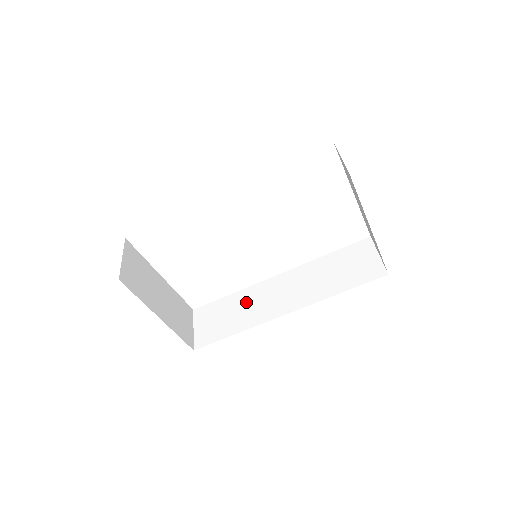
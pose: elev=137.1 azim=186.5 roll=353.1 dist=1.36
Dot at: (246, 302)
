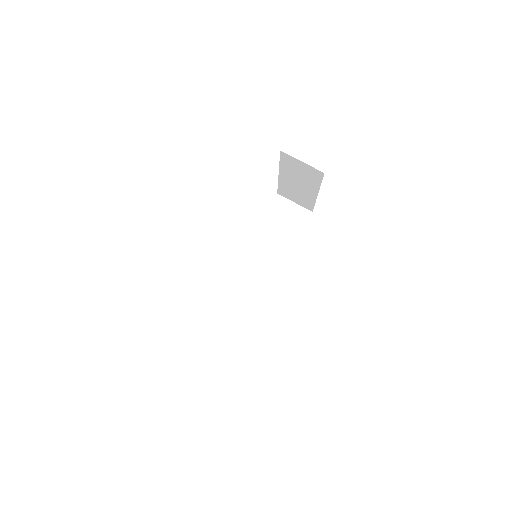
Dot at: (237, 291)
